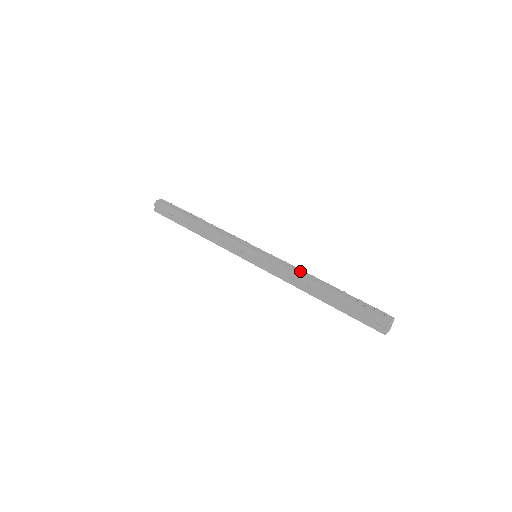
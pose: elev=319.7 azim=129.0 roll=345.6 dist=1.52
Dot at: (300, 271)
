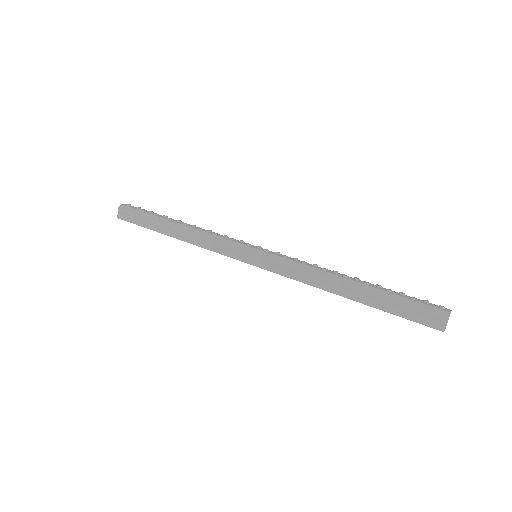
Dot at: (317, 267)
